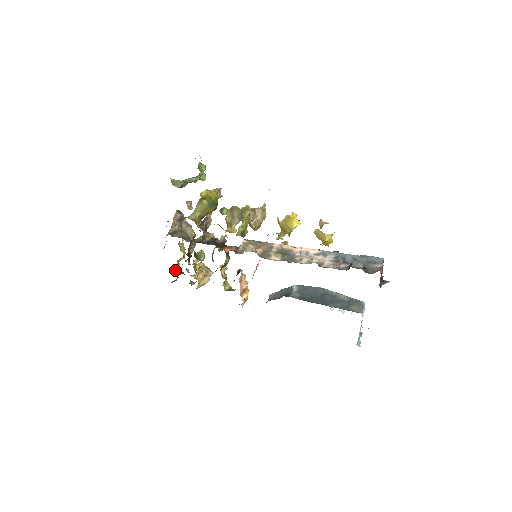
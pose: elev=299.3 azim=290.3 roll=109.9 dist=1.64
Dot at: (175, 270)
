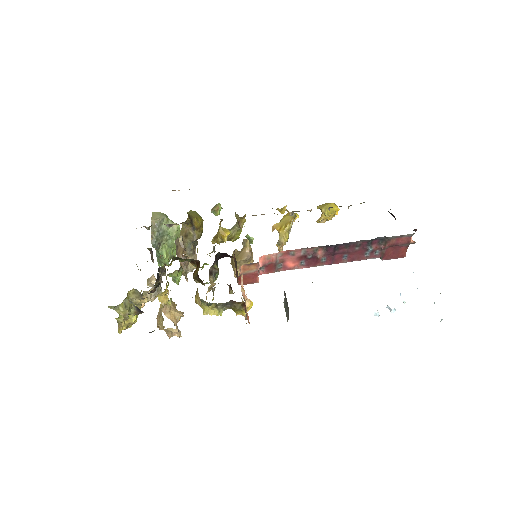
Dot at: occluded
